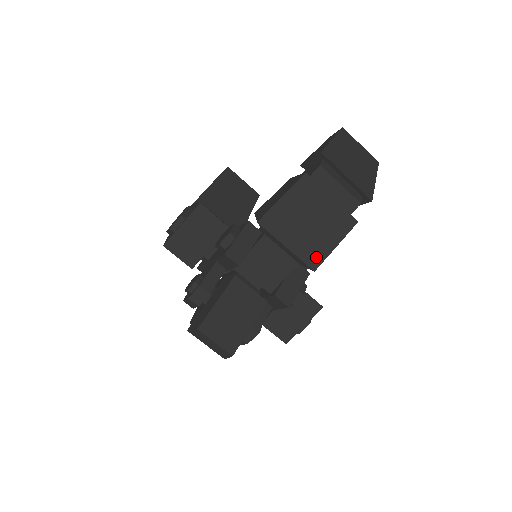
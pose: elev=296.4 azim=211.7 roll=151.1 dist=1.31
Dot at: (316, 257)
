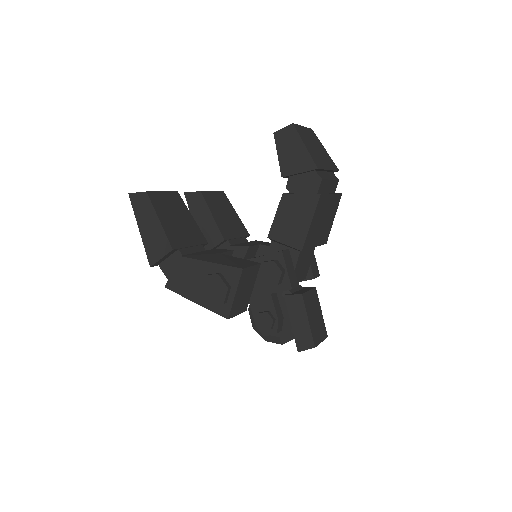
Dot at: (327, 235)
